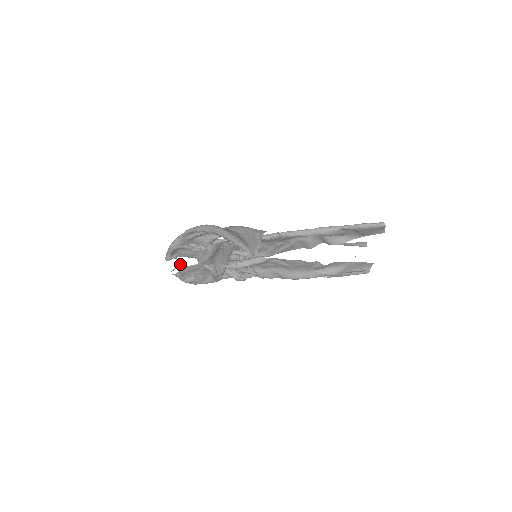
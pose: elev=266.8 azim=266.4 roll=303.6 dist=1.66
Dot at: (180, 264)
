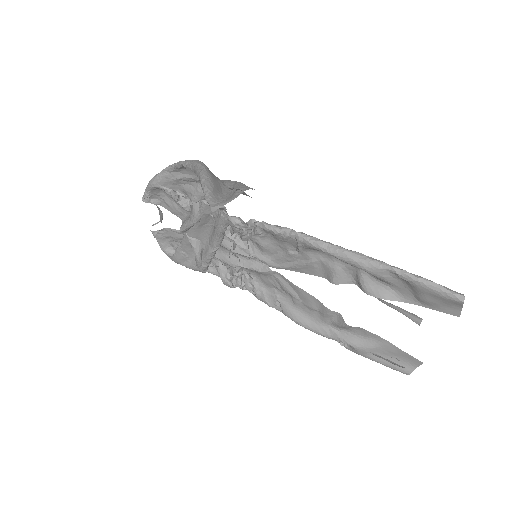
Dot at: (162, 219)
